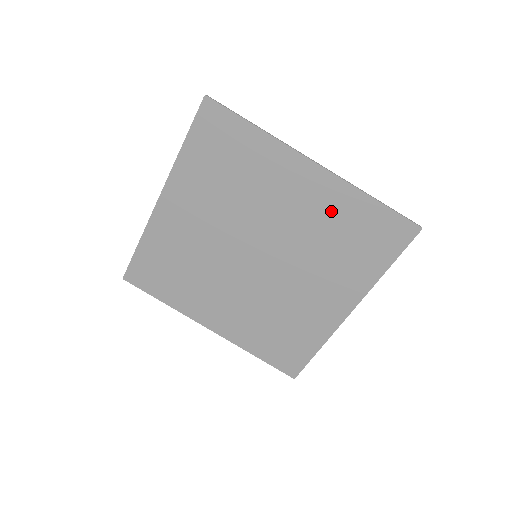
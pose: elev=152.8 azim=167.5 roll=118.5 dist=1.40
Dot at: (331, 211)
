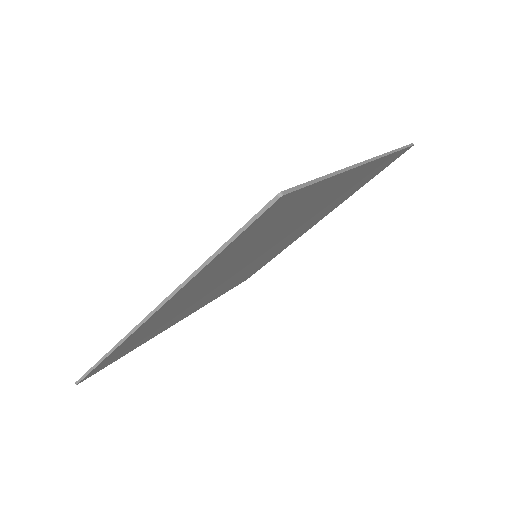
Dot at: (353, 183)
